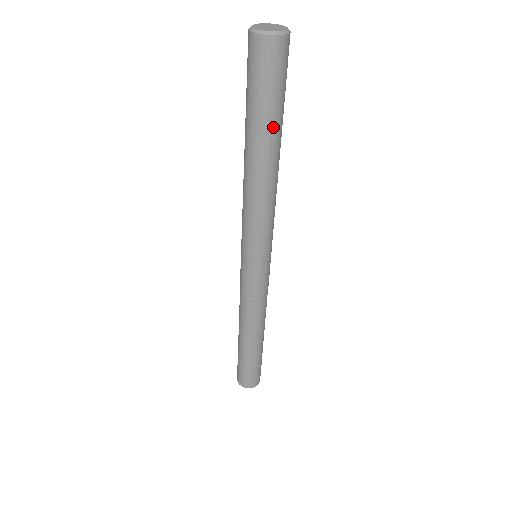
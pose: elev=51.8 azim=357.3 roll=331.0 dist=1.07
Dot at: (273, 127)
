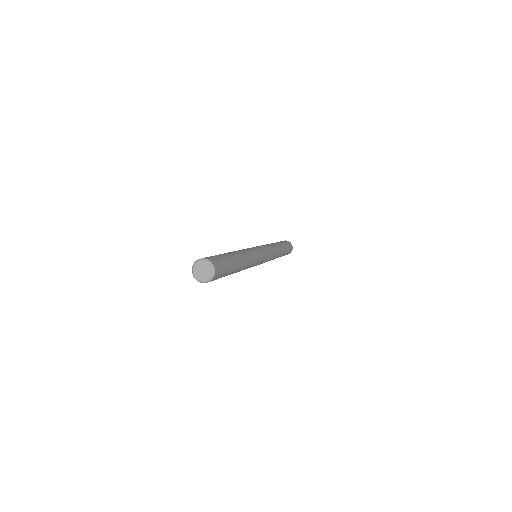
Dot at: occluded
